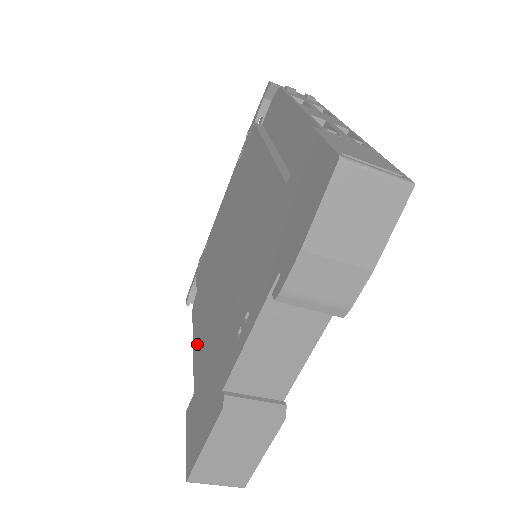
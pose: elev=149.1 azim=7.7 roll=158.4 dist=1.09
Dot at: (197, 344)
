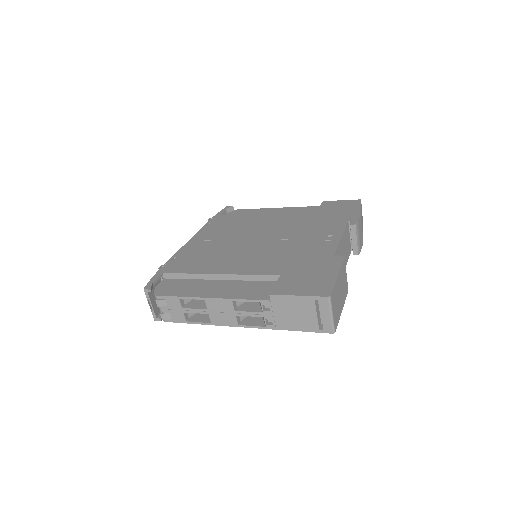
Dot at: (215, 290)
